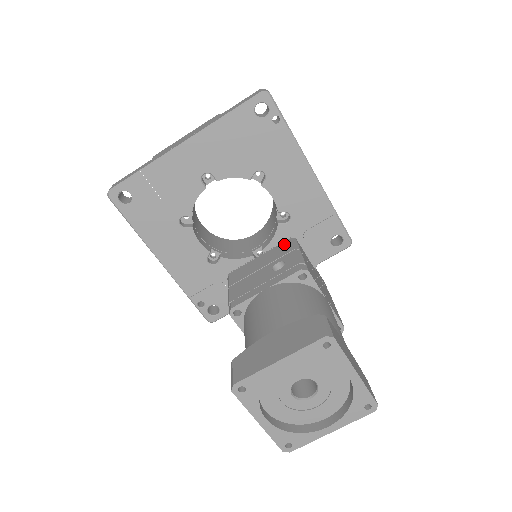
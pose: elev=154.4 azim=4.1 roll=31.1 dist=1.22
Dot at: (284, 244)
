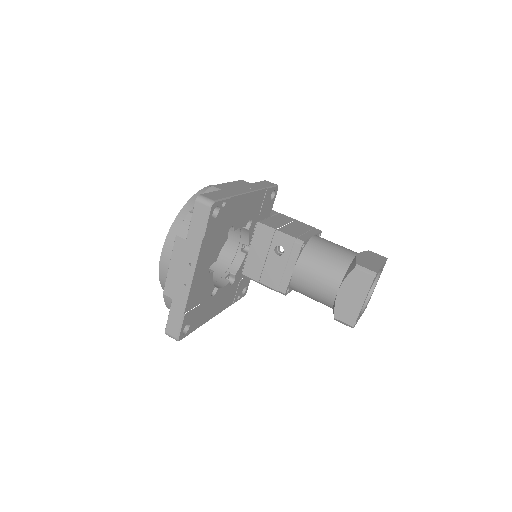
Dot at: (258, 232)
